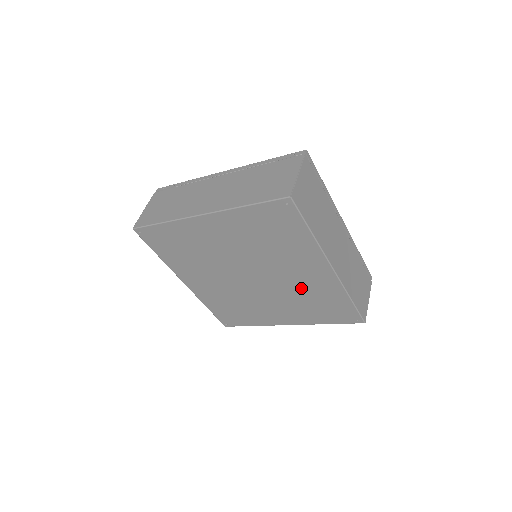
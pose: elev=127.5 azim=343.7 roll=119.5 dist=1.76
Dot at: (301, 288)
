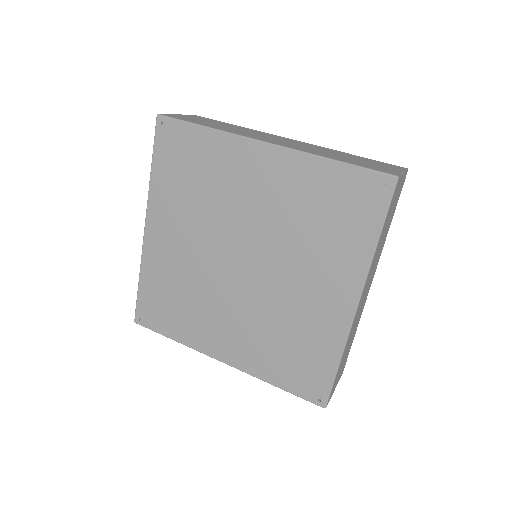
Dot at: (285, 214)
